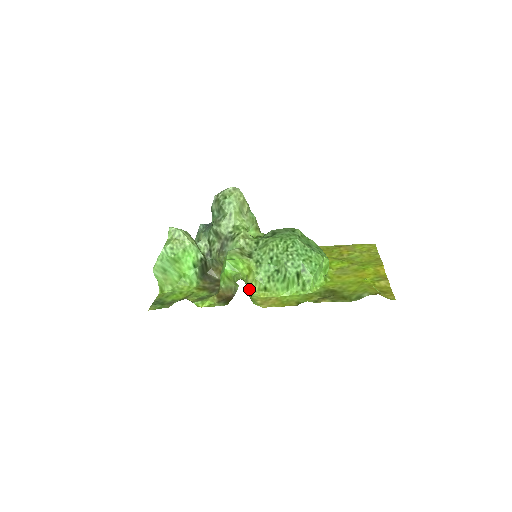
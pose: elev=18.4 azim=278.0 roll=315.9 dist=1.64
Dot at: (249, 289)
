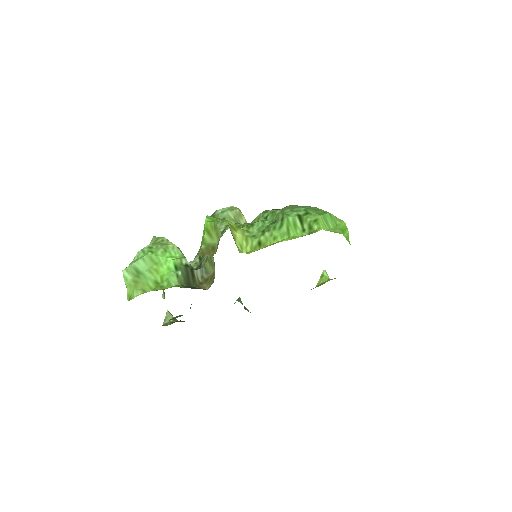
Dot at: (238, 248)
